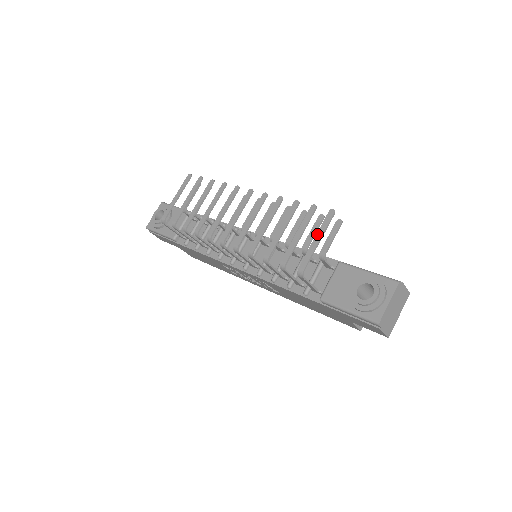
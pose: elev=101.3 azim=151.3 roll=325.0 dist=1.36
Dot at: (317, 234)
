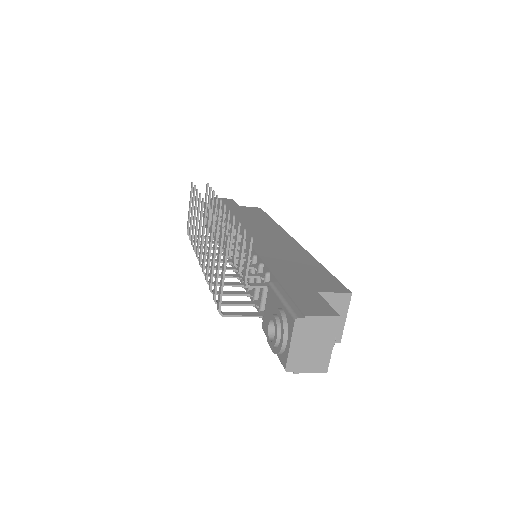
Dot at: (222, 267)
